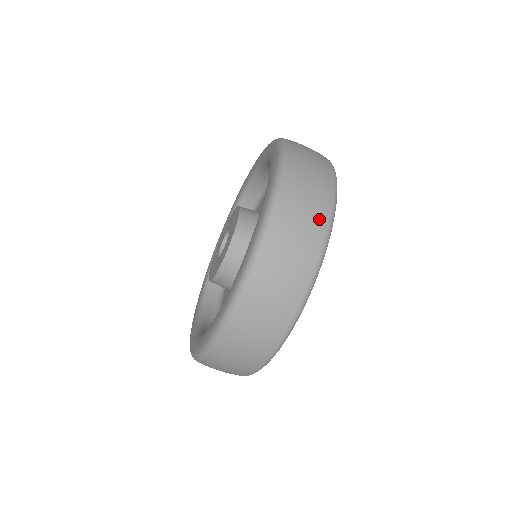
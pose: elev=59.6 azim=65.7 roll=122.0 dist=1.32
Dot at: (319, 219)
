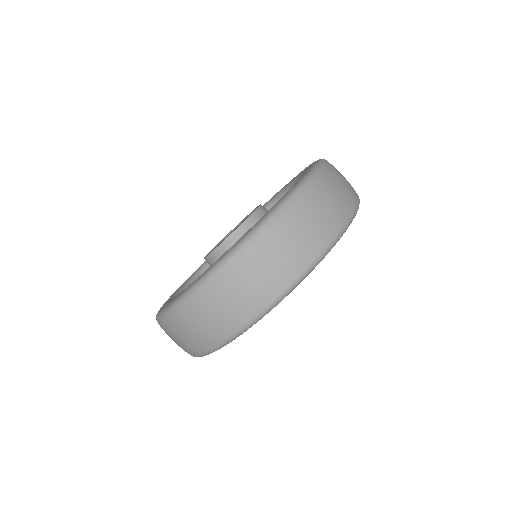
Dot at: (353, 188)
